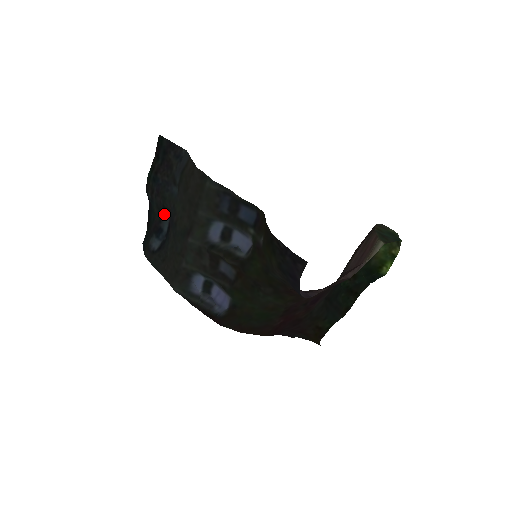
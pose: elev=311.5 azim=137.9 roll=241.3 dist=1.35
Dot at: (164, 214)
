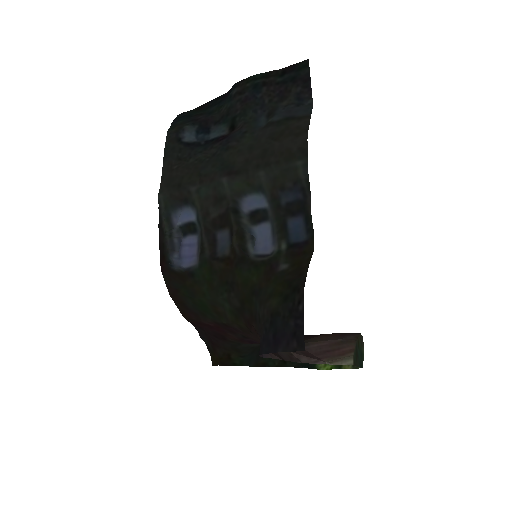
Dot at: (227, 123)
